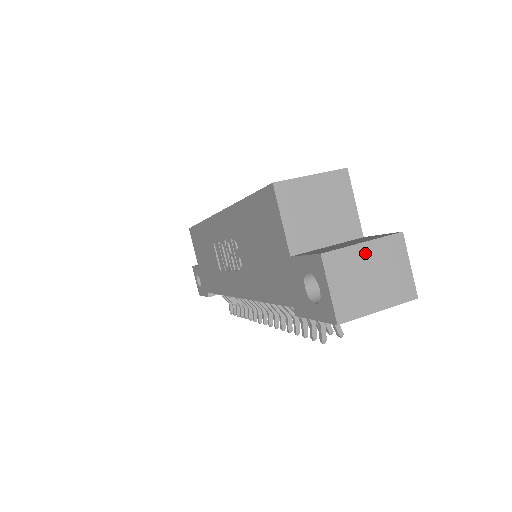
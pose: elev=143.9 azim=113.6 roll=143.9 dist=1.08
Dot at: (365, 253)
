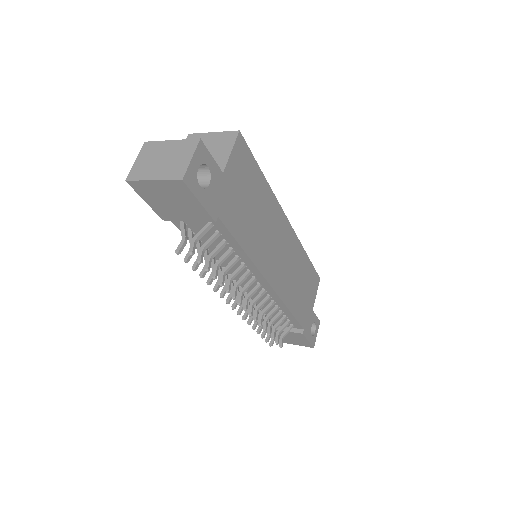
Dot at: (168, 146)
